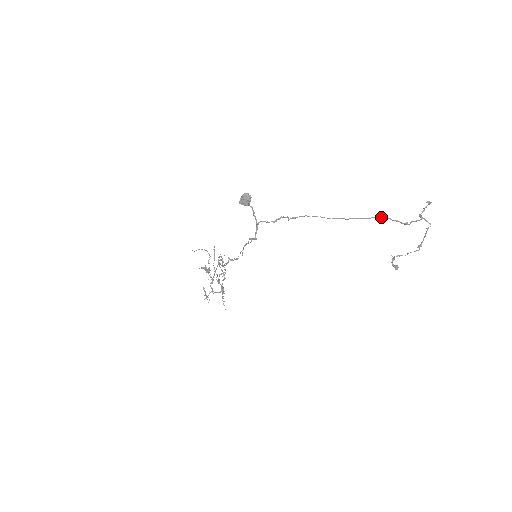
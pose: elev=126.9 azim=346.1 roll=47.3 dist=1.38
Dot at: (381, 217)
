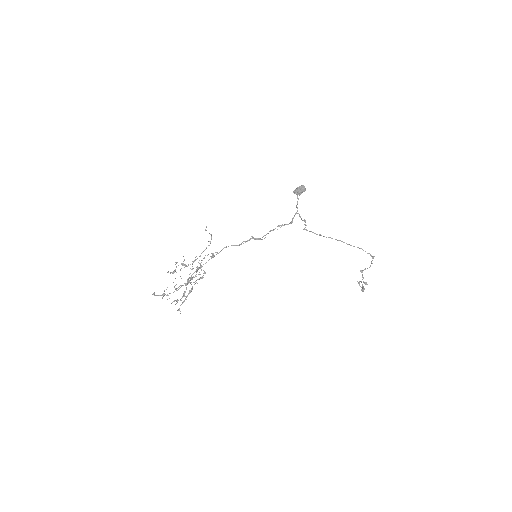
Dot at: (361, 248)
